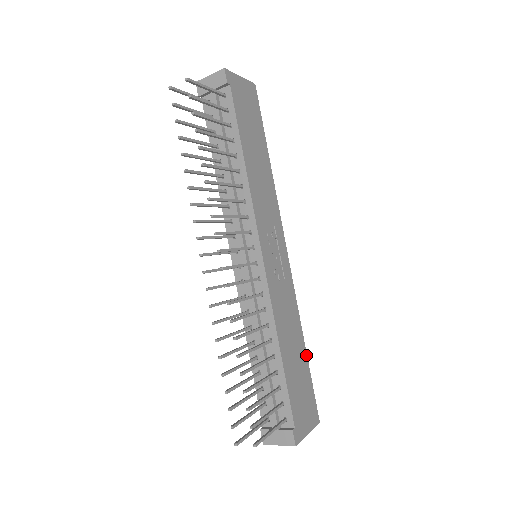
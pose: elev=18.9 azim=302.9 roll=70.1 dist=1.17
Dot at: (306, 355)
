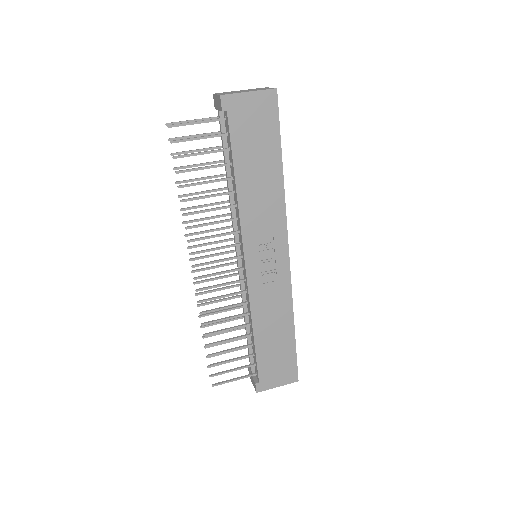
Dot at: (294, 336)
